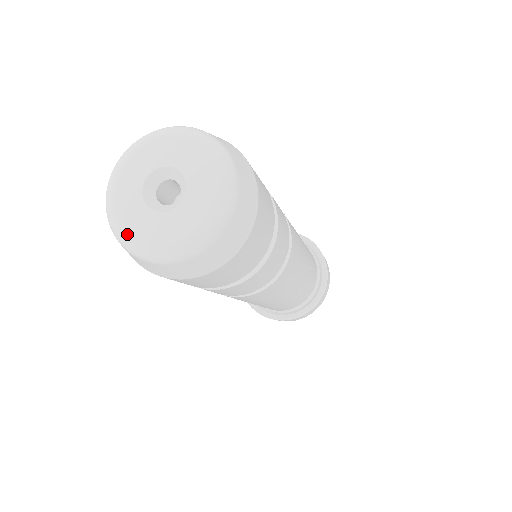
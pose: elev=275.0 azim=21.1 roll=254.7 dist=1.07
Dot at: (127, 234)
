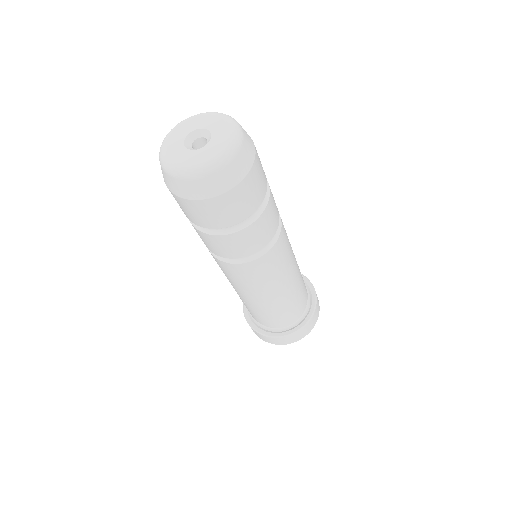
Dot at: (164, 150)
